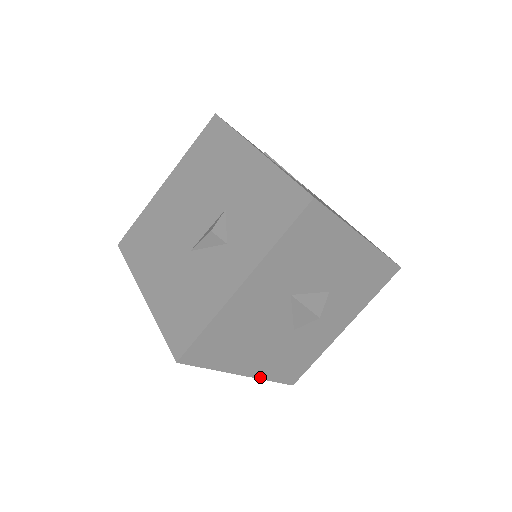
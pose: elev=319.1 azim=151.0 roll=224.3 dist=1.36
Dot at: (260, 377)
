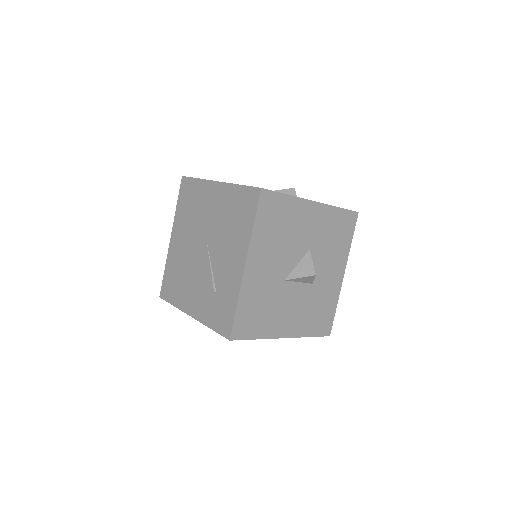
Dot at: (242, 287)
